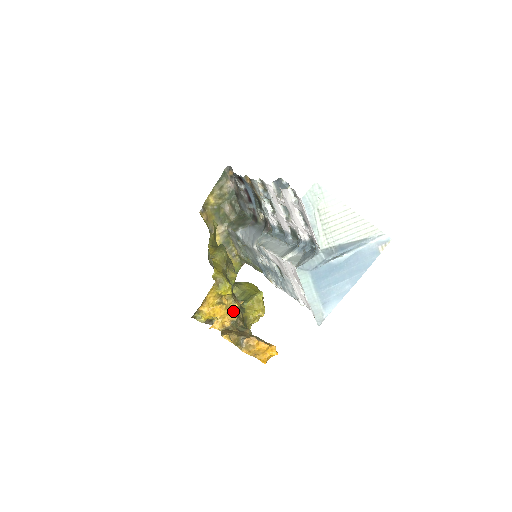
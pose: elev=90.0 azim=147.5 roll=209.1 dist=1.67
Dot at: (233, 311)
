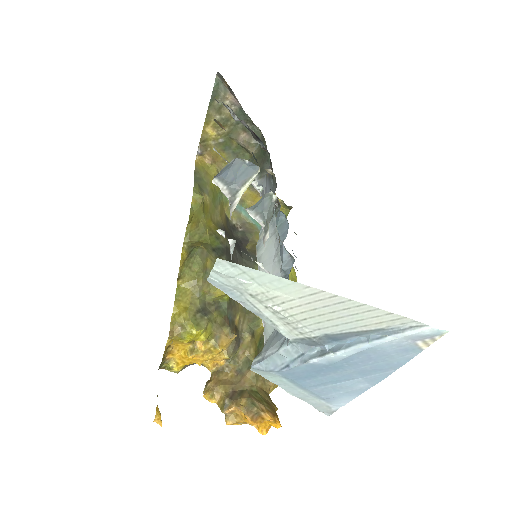
Dot at: (221, 352)
